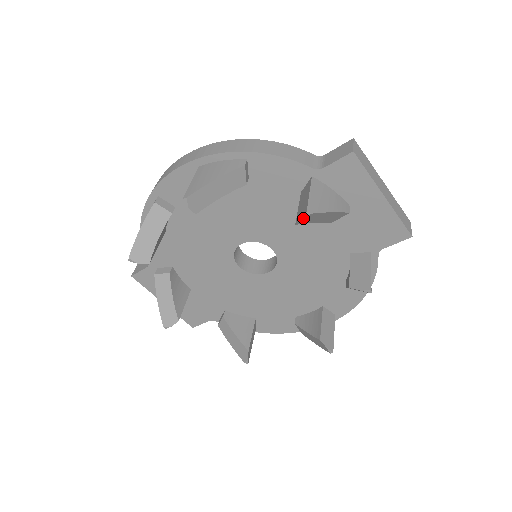
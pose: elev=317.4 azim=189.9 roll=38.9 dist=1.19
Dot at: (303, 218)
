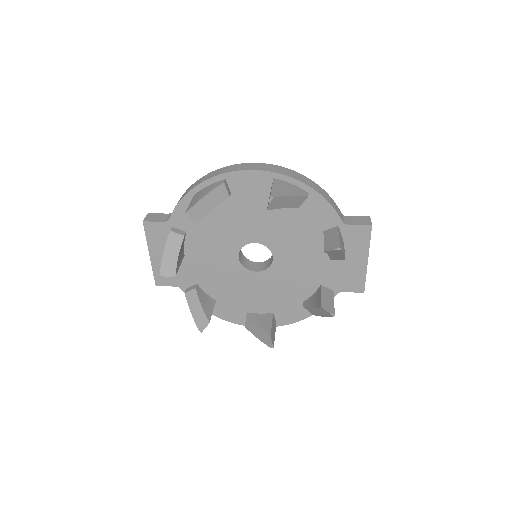
Dot at: (334, 250)
